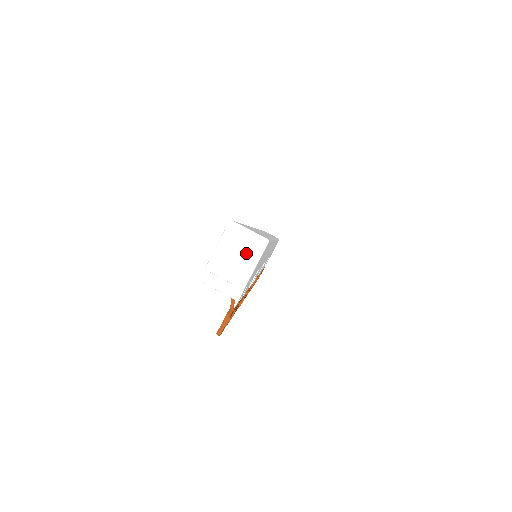
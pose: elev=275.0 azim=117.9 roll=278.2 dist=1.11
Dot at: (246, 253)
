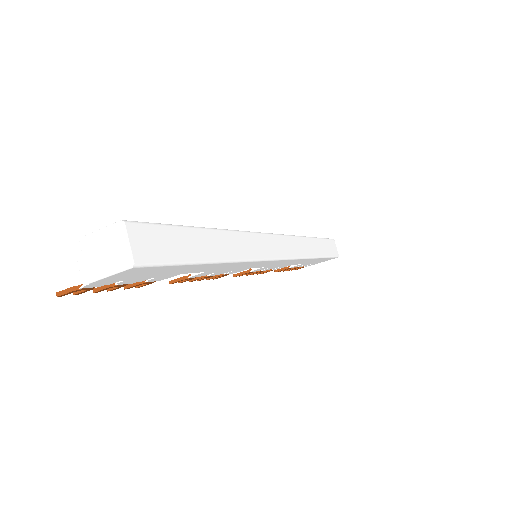
Dot at: (111, 258)
